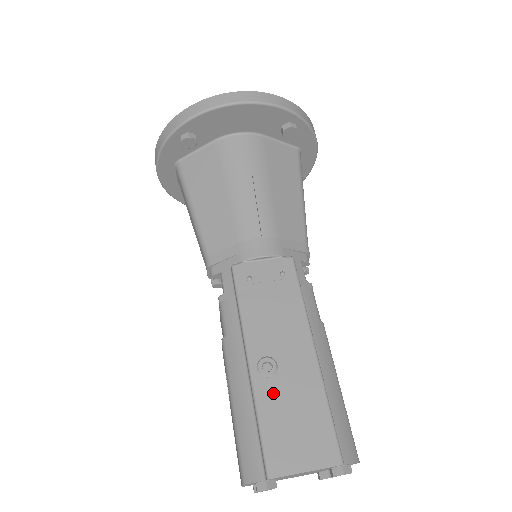
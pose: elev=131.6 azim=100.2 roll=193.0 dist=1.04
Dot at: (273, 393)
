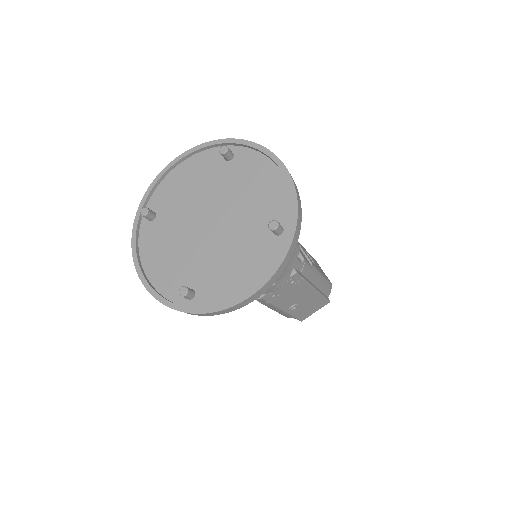
Dot at: (298, 310)
